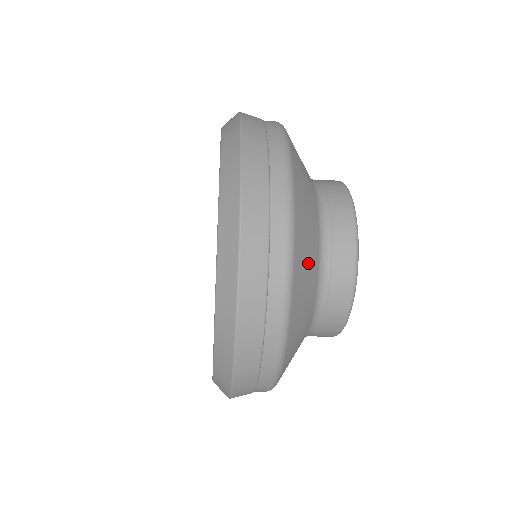
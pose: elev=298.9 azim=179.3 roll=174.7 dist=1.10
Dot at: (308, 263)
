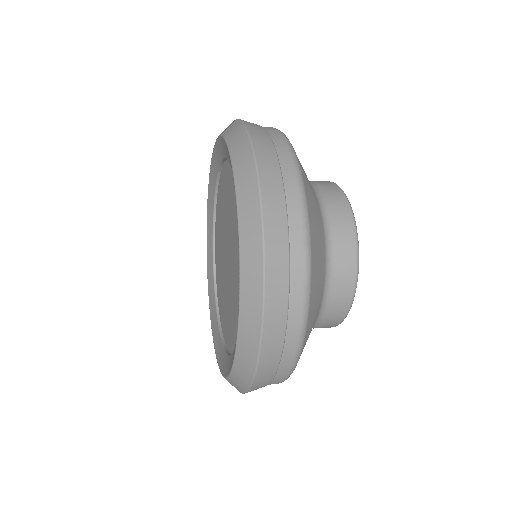
Dot at: (317, 298)
